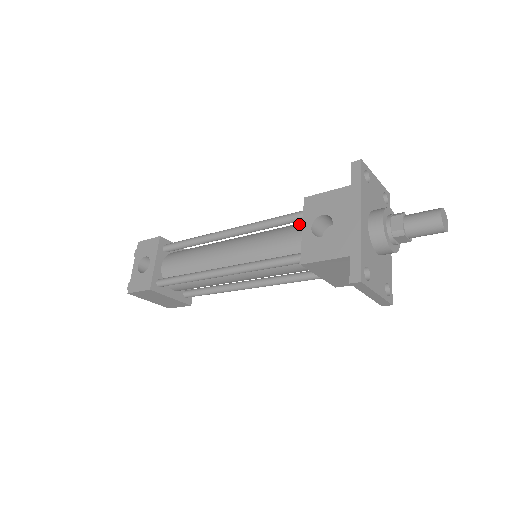
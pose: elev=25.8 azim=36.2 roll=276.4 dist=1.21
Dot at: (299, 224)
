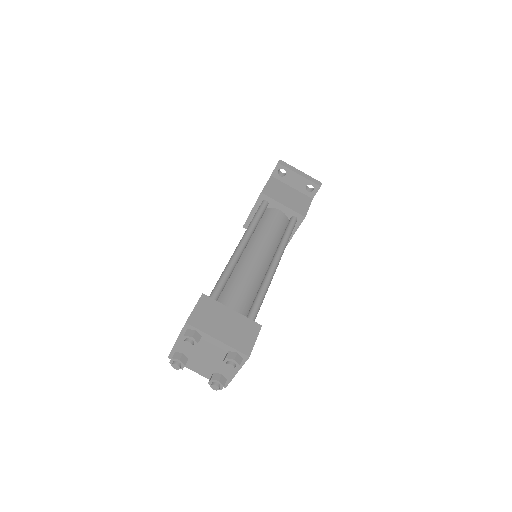
Dot at: occluded
